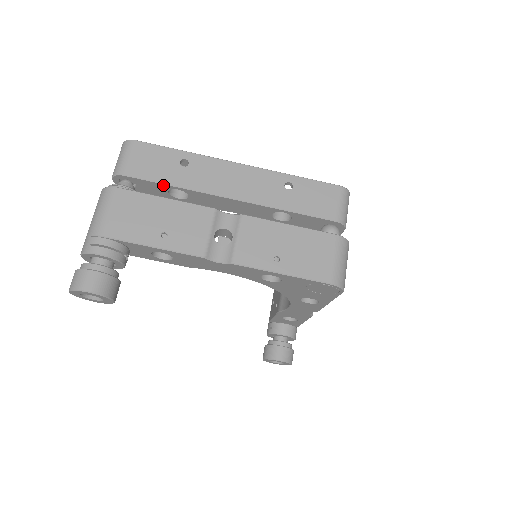
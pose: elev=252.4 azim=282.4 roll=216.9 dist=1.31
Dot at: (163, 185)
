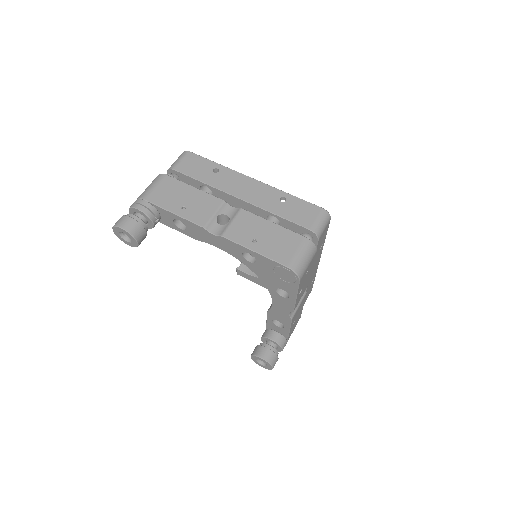
Dot at: (197, 181)
